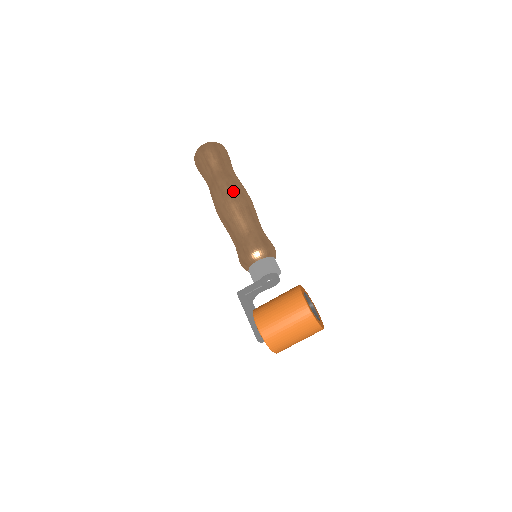
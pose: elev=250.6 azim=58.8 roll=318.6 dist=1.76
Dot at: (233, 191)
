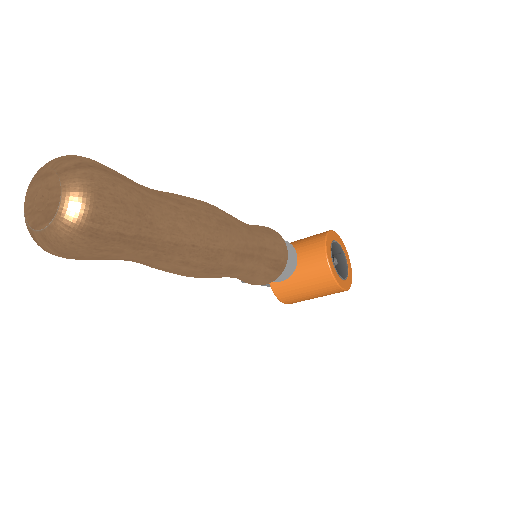
Dot at: (203, 265)
